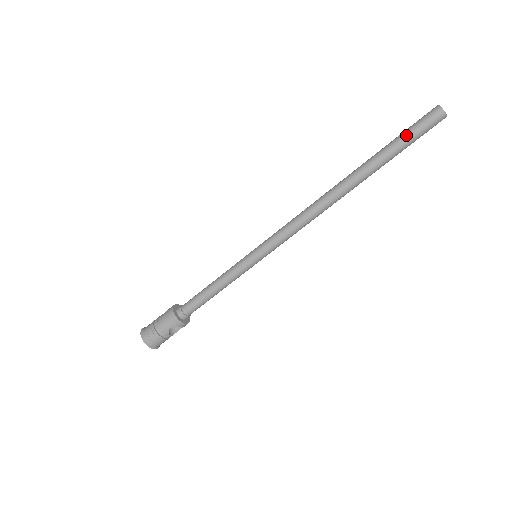
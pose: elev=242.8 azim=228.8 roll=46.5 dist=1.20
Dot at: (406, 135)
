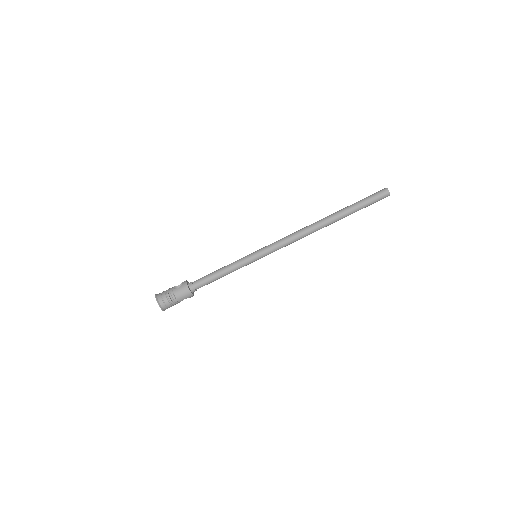
Dot at: (368, 203)
